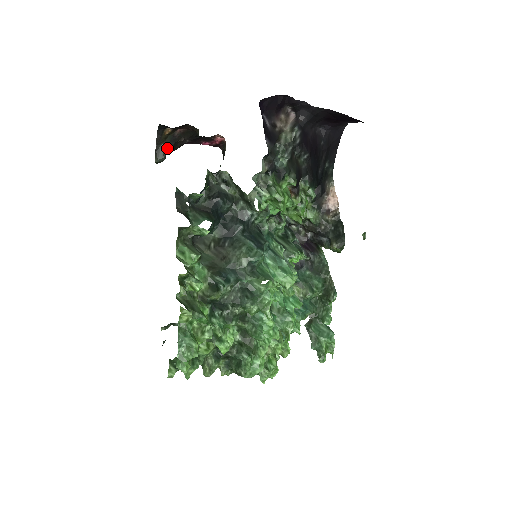
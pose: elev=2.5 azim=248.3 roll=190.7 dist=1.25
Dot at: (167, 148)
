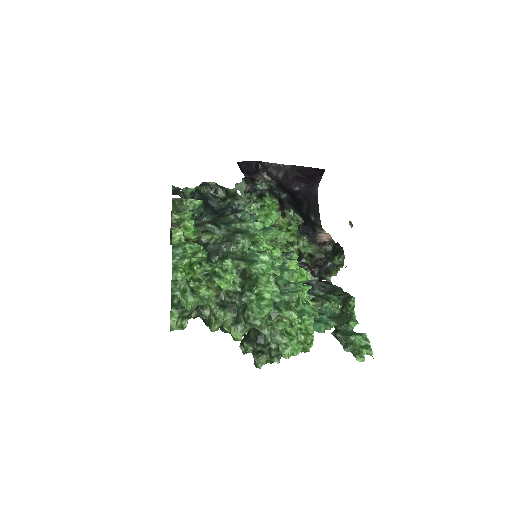
Dot at: occluded
